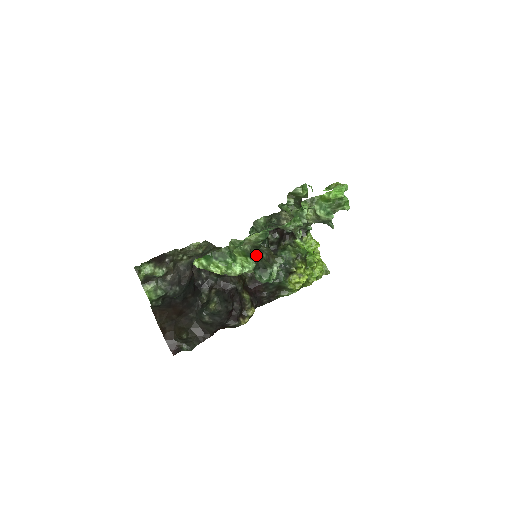
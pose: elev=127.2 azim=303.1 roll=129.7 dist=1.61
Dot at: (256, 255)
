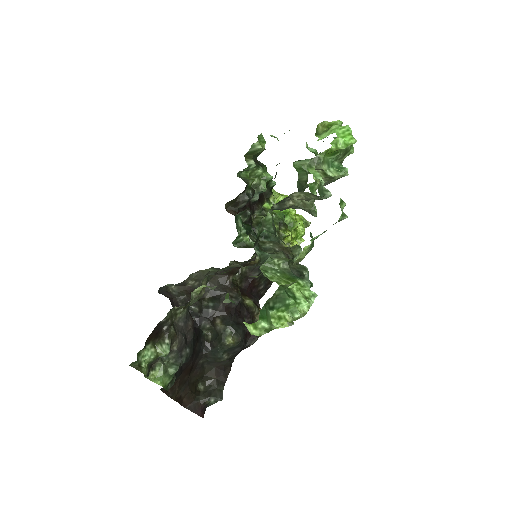
Dot at: (269, 259)
